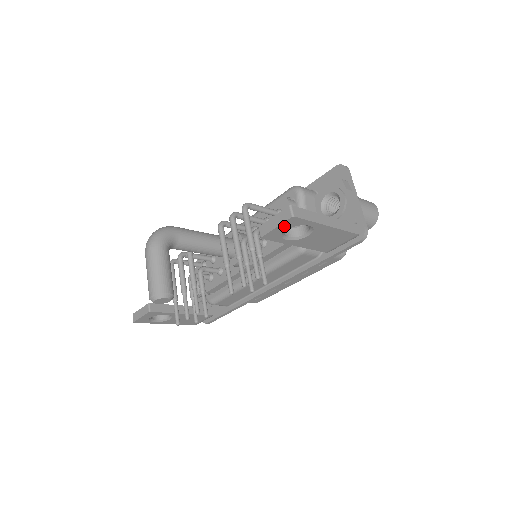
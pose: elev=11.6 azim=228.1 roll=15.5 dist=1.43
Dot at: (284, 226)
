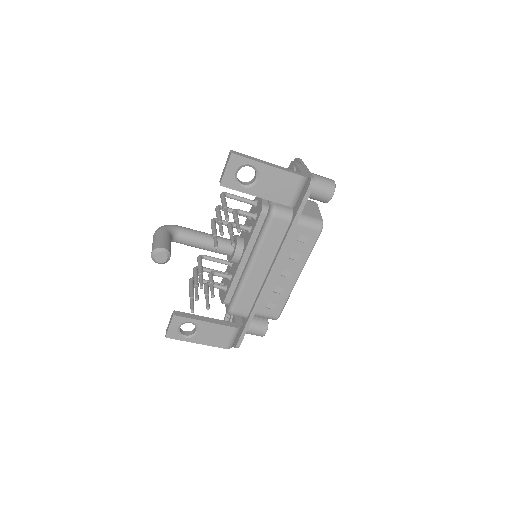
Dot at: (231, 167)
